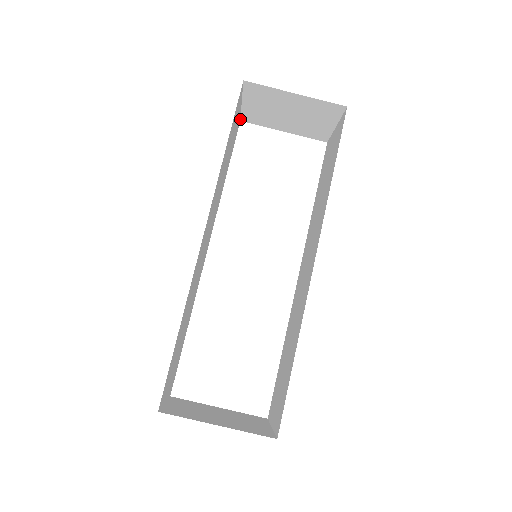
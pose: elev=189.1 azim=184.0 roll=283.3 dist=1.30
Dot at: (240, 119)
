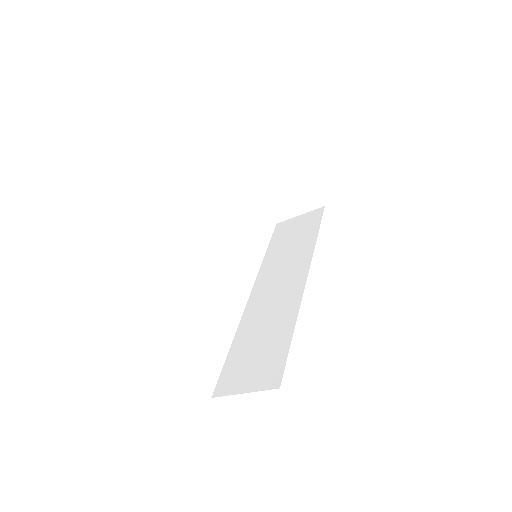
Dot at: (242, 169)
